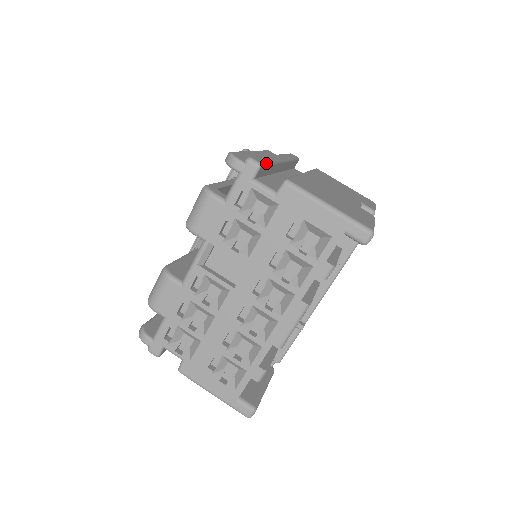
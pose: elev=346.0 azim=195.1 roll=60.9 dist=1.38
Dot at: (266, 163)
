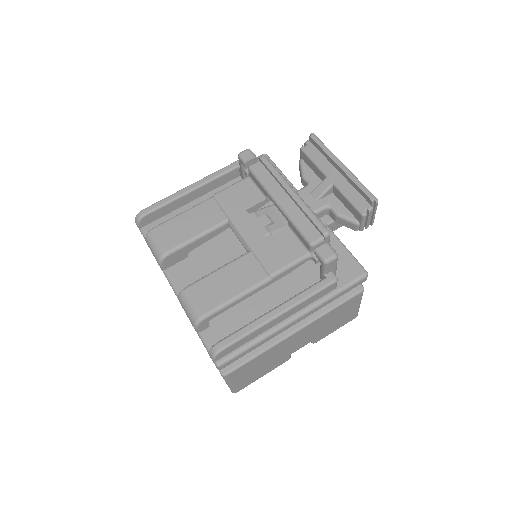
Dot at: occluded
